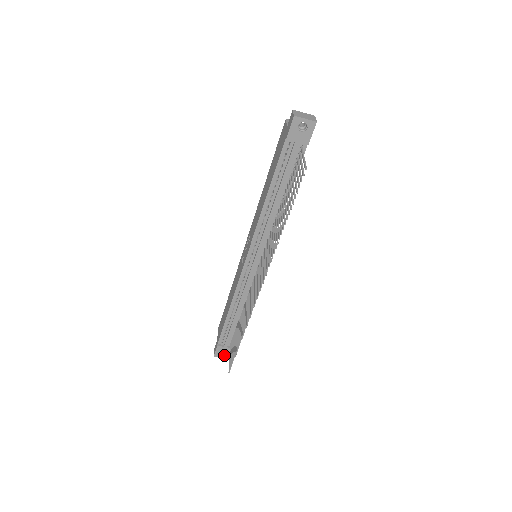
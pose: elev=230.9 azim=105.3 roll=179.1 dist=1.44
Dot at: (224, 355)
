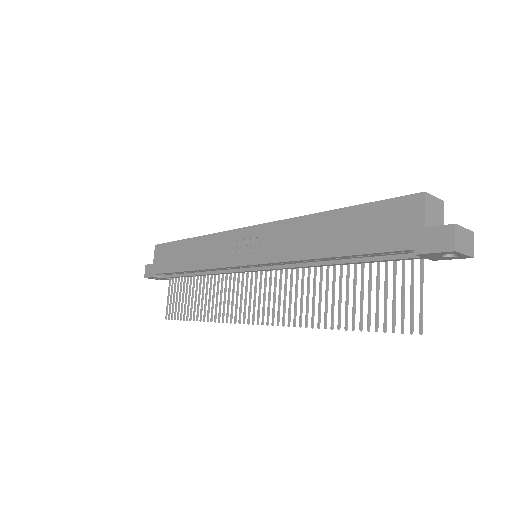
Dot at: occluded
